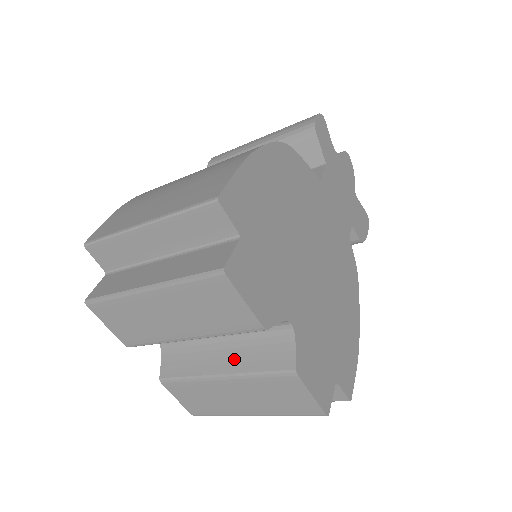
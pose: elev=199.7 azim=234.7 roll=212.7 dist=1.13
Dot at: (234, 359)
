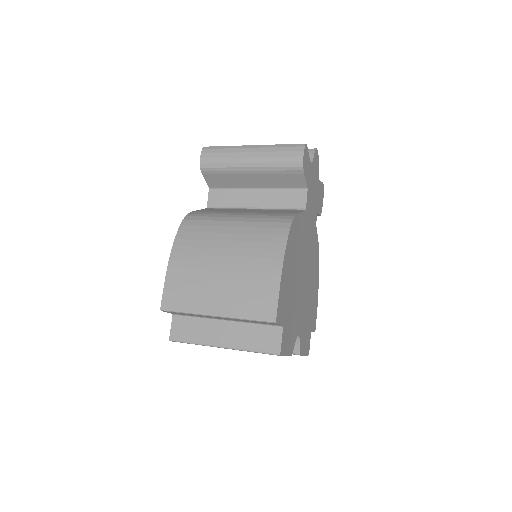
Dot at: occluded
